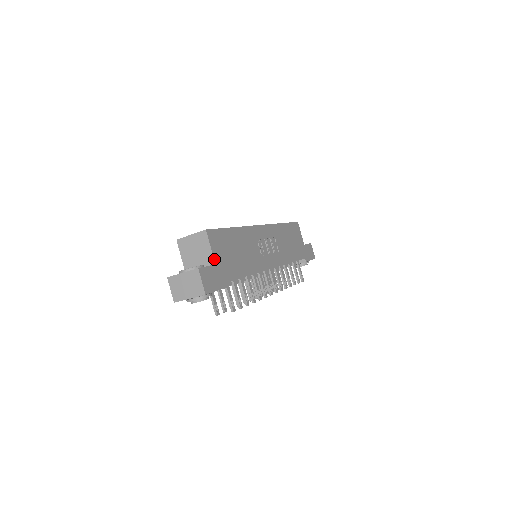
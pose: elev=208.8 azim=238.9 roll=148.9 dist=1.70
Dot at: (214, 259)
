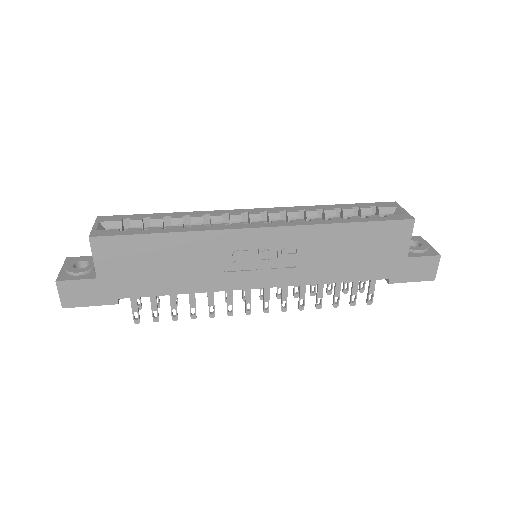
Dot at: (96, 272)
